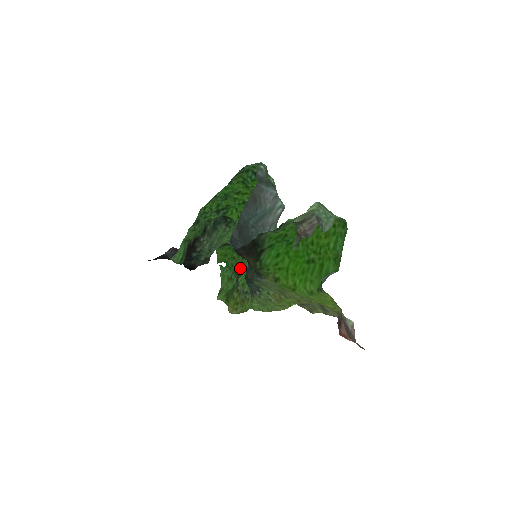
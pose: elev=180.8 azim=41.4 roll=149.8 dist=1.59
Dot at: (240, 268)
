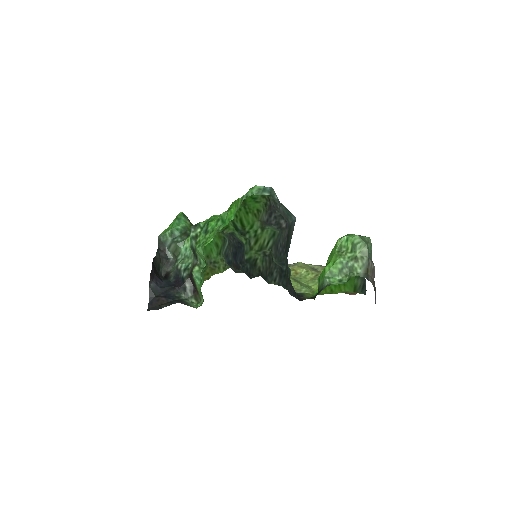
Dot at: occluded
